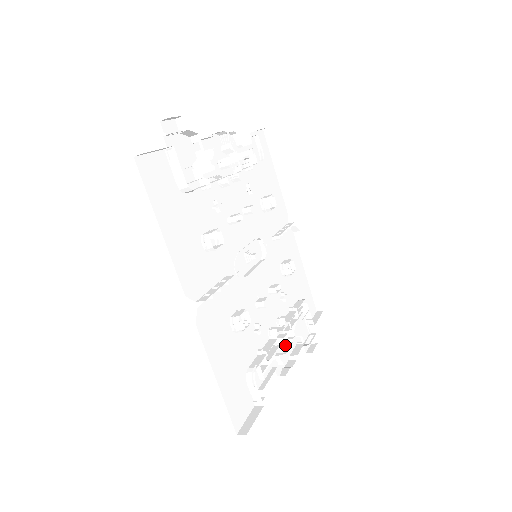
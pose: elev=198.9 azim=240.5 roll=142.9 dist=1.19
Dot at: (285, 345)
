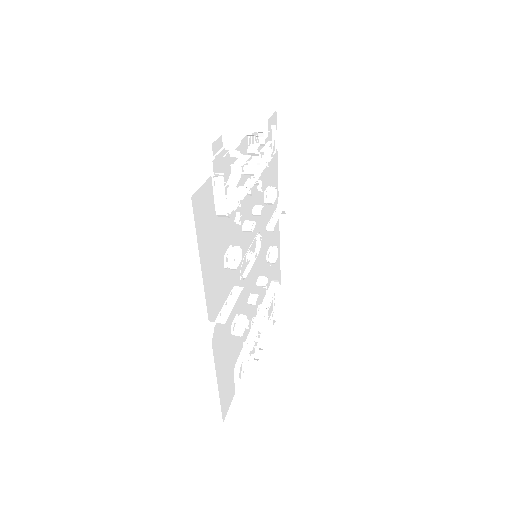
Dot at: (262, 332)
